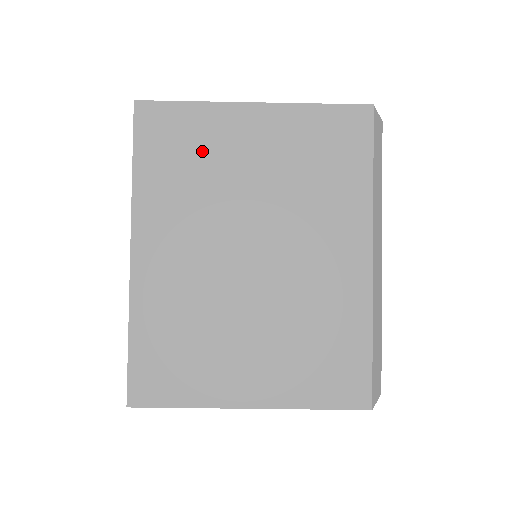
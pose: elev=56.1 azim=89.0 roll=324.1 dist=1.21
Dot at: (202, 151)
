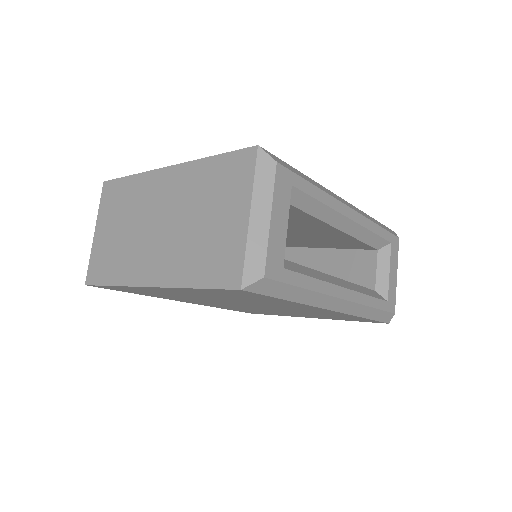
Dot at: (157, 293)
